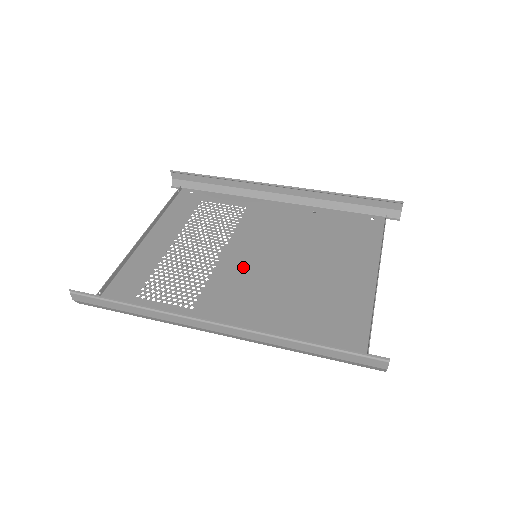
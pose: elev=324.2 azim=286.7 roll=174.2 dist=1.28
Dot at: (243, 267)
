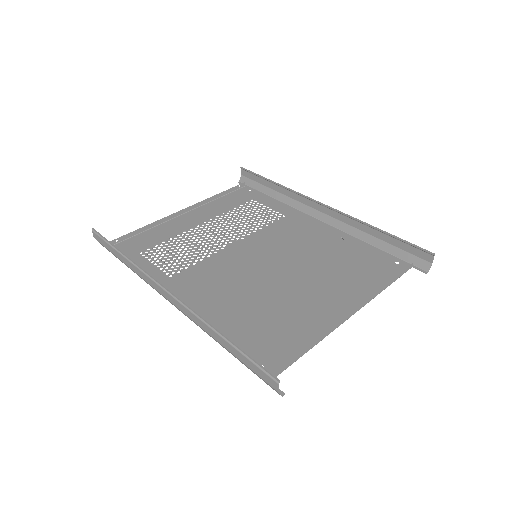
Dot at: (238, 261)
